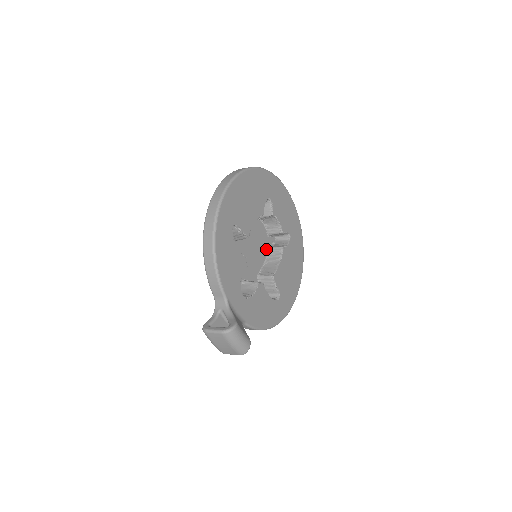
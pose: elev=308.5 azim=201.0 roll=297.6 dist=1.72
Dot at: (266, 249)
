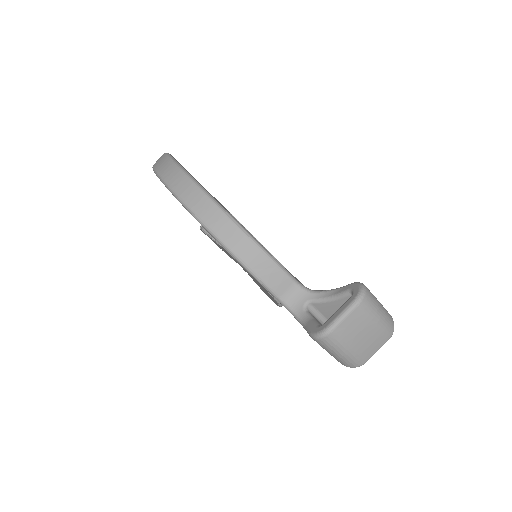
Dot at: occluded
